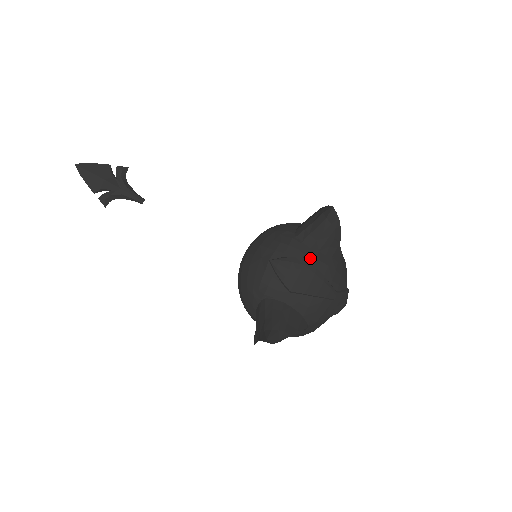
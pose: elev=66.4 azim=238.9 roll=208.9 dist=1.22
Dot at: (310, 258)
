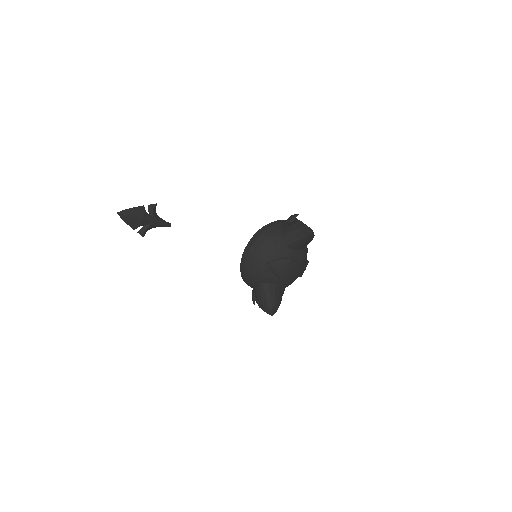
Dot at: (292, 256)
